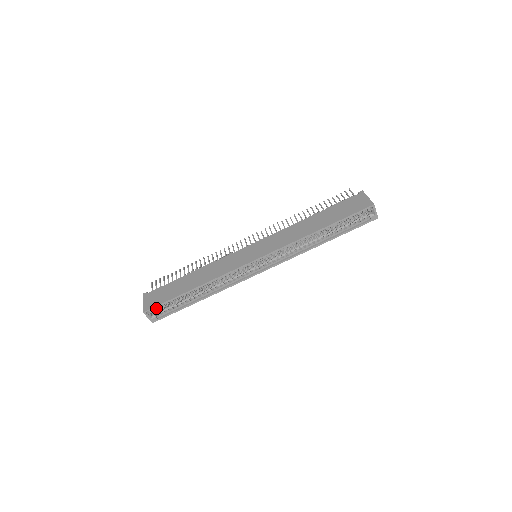
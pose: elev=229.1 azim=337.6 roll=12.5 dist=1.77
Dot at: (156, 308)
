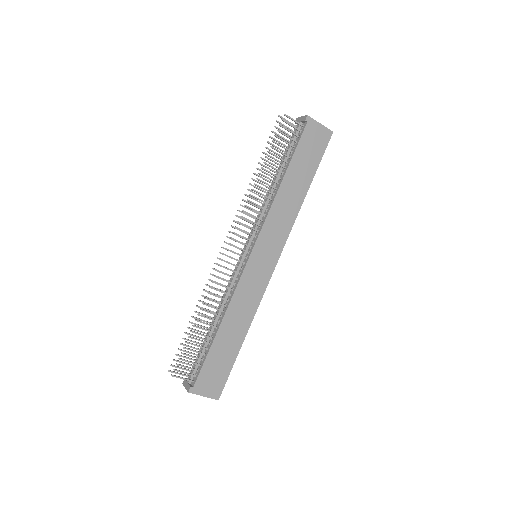
Dot at: occluded
